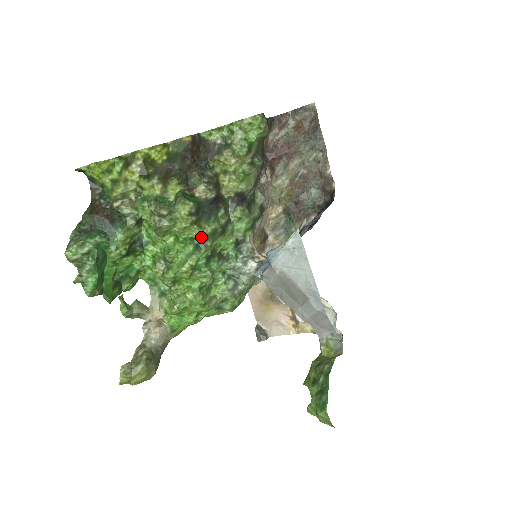
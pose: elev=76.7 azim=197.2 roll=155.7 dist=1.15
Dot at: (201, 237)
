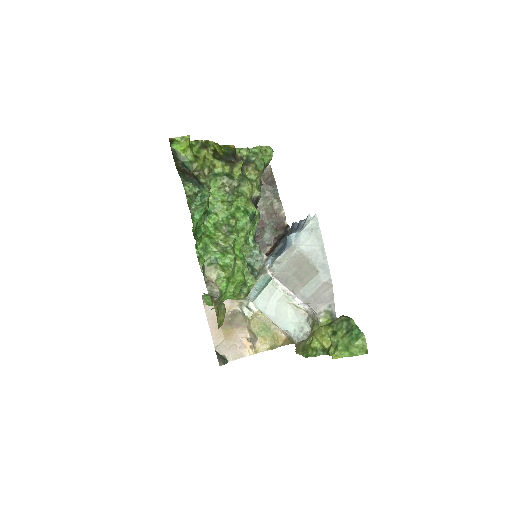
Dot at: (252, 212)
